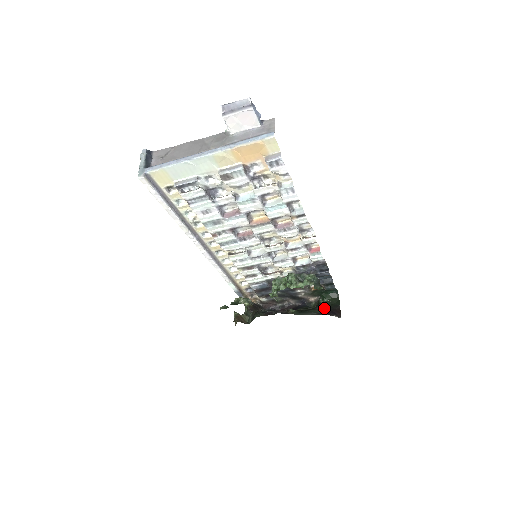
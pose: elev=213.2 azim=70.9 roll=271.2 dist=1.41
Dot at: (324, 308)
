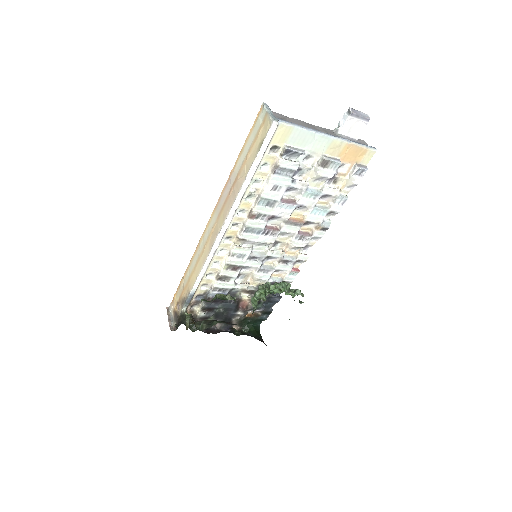
Dot at: occluded
